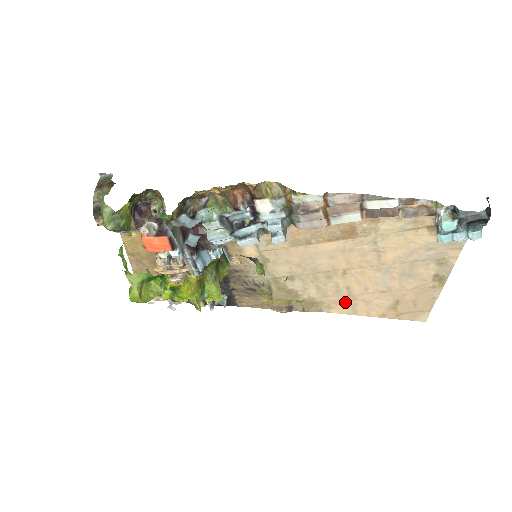
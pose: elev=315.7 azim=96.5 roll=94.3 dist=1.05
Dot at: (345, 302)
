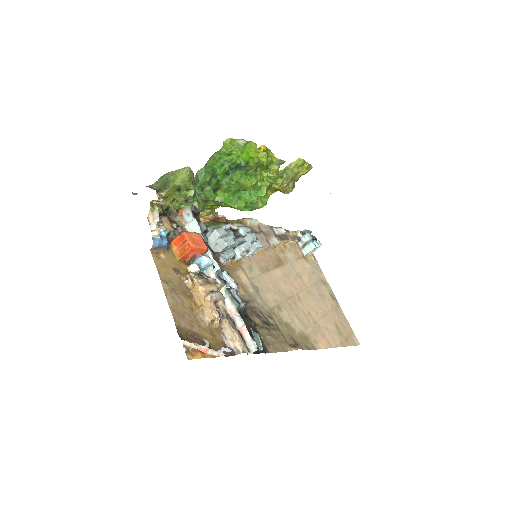
Dot at: (318, 332)
